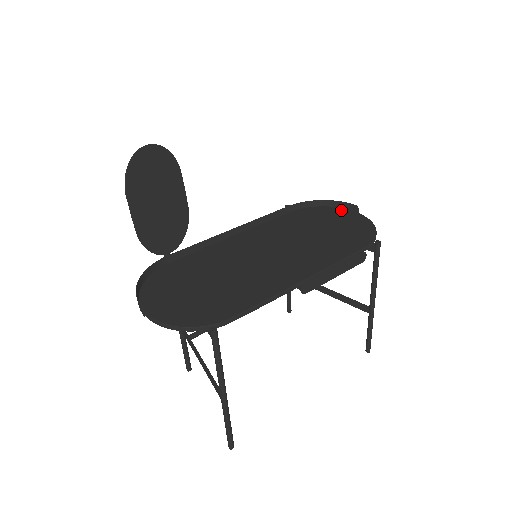
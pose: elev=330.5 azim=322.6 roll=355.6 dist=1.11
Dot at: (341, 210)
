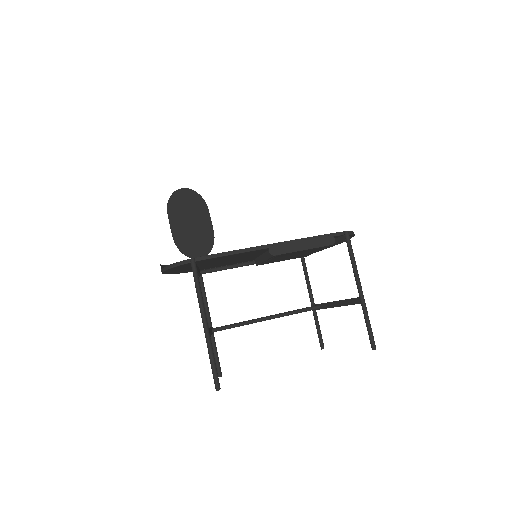
Dot at: occluded
